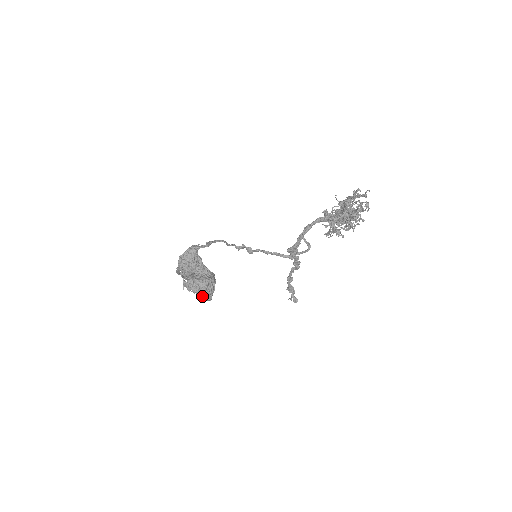
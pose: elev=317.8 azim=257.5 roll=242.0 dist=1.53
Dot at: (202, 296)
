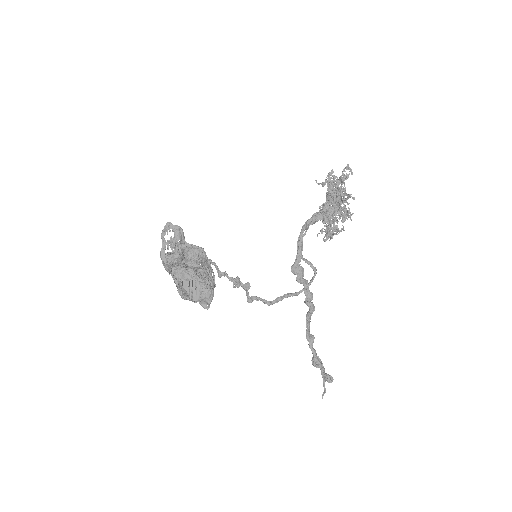
Dot at: (200, 285)
